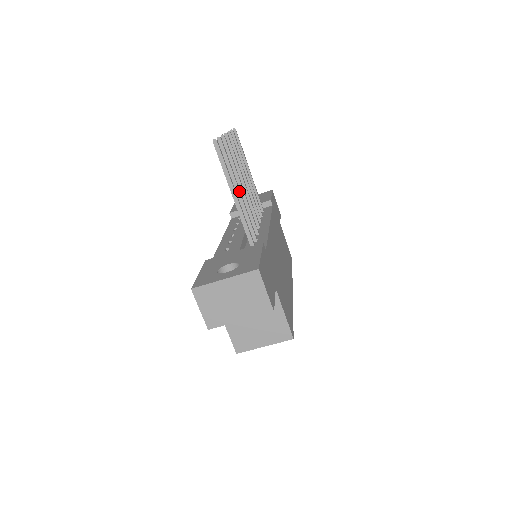
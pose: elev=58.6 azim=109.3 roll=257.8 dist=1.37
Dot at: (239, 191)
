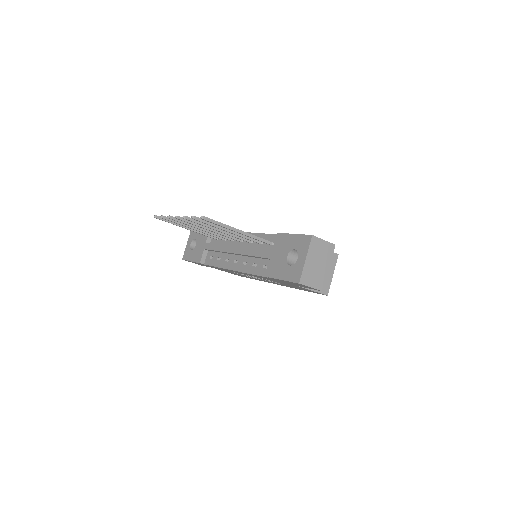
Dot at: (229, 230)
